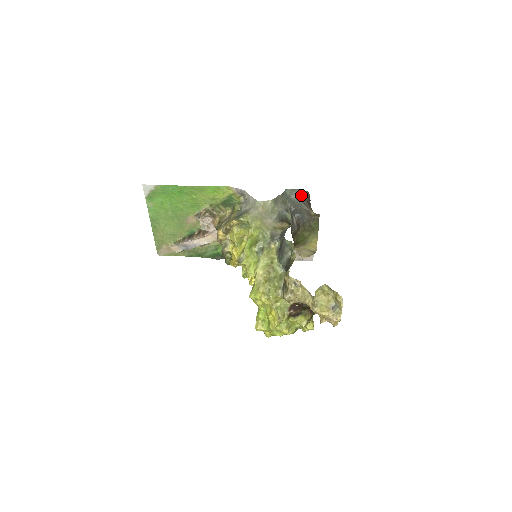
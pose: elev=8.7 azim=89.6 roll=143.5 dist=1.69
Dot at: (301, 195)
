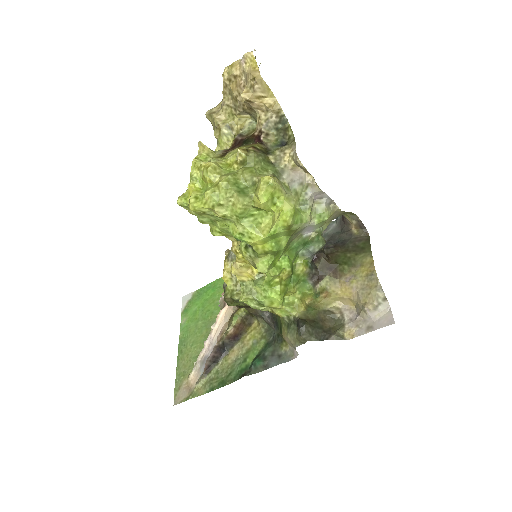
Dot at: (338, 226)
